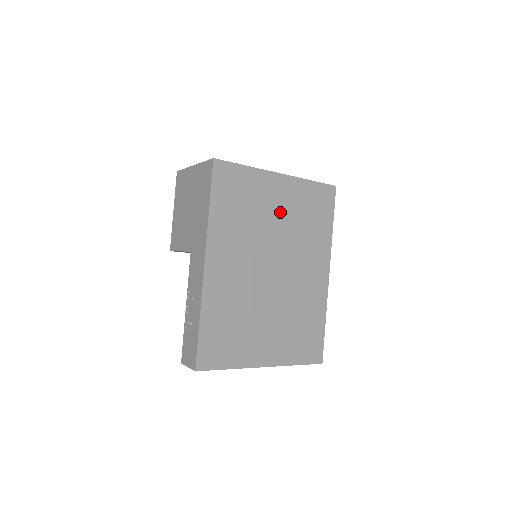
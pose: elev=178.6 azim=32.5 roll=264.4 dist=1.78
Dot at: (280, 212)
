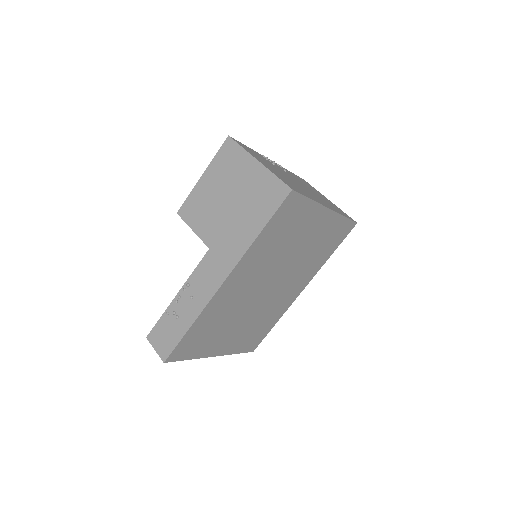
Dot at: (306, 241)
